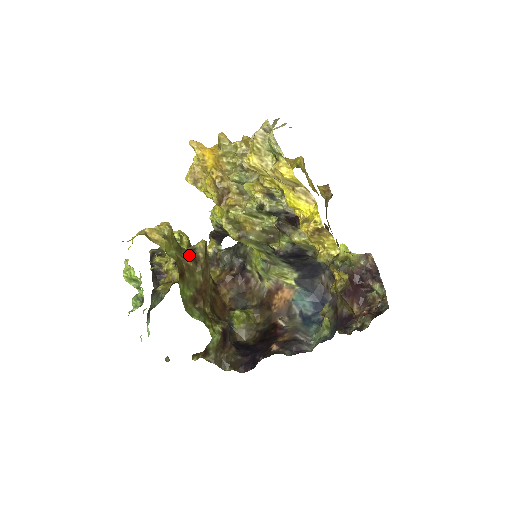
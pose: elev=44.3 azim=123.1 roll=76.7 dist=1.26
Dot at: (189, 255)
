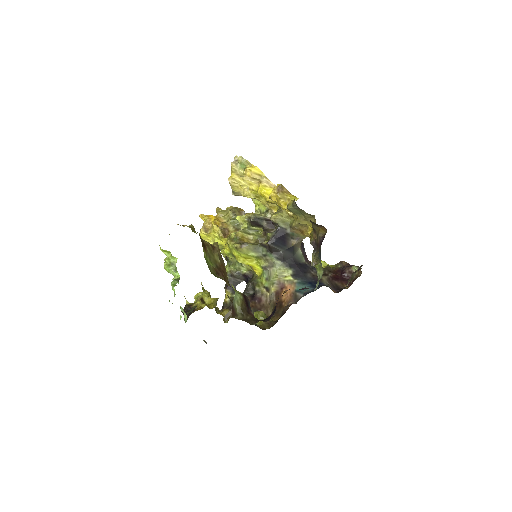
Dot at: (207, 242)
